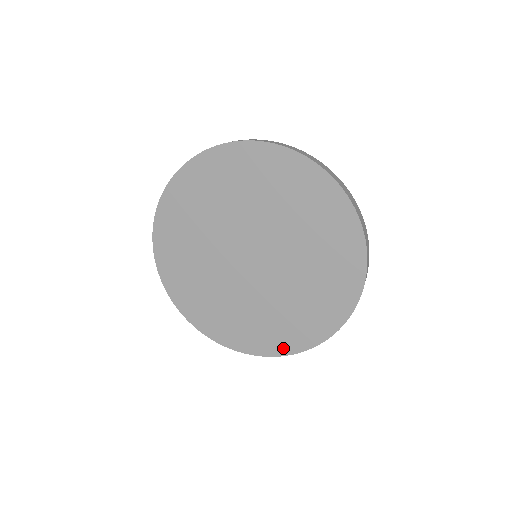
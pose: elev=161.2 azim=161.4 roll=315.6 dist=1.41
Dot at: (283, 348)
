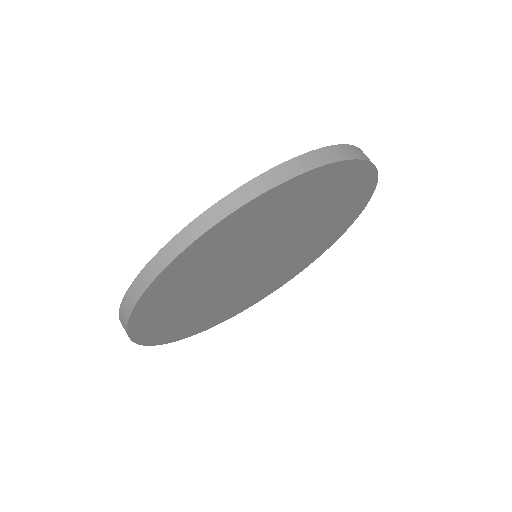
Dot at: (259, 299)
